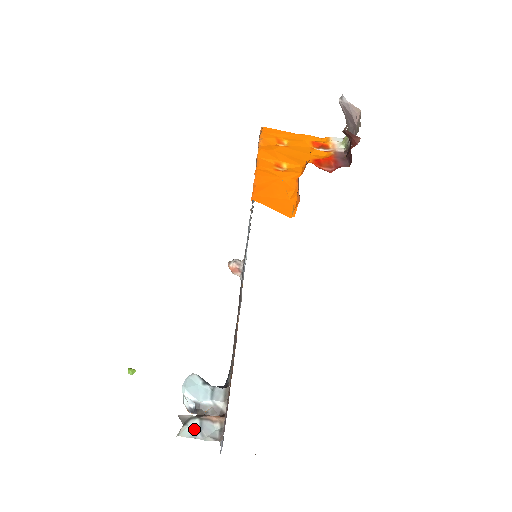
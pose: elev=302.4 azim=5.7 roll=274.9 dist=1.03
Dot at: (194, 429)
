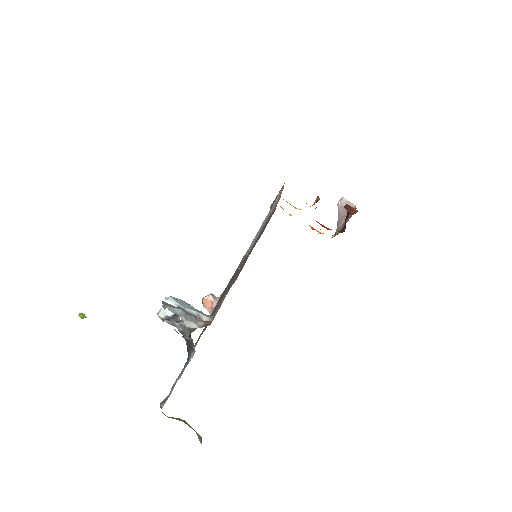
Dot at: (178, 313)
